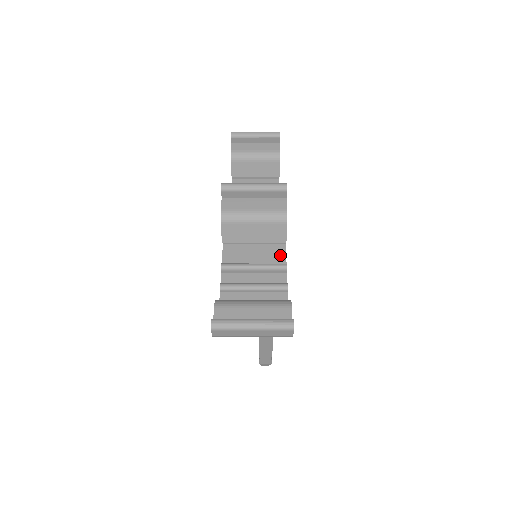
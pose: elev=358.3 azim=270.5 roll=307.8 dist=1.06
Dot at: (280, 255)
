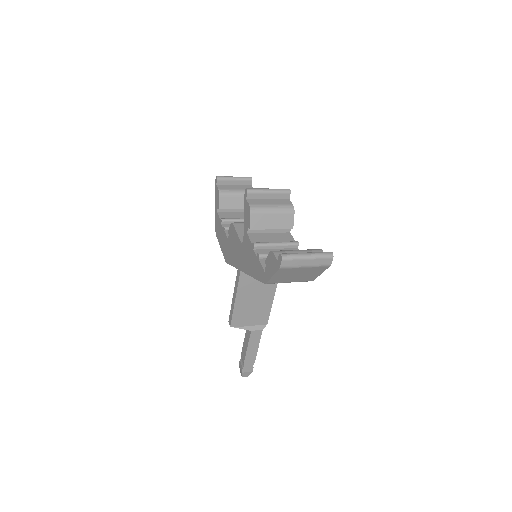
Dot at: (290, 238)
